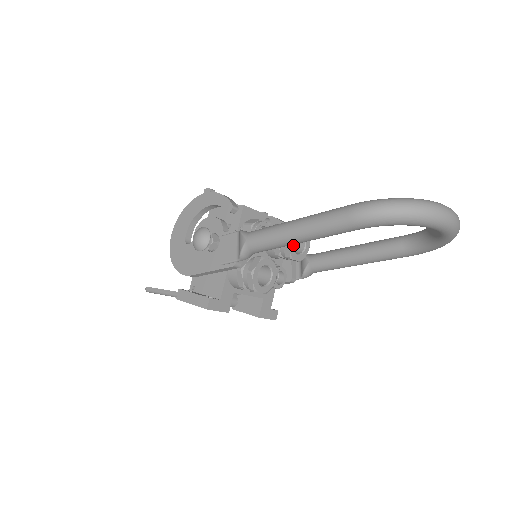
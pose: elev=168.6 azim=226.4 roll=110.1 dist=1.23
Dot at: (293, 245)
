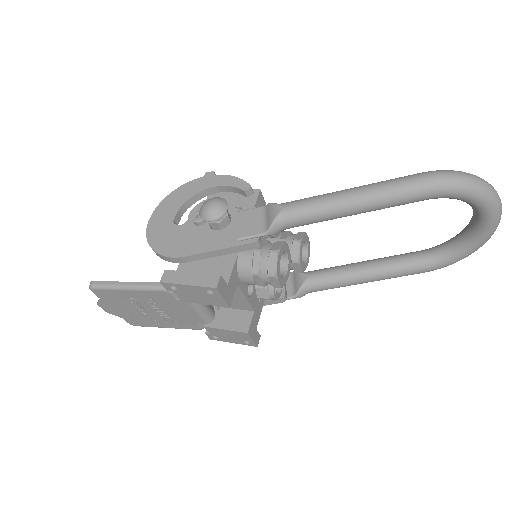
Dot at: occluded
